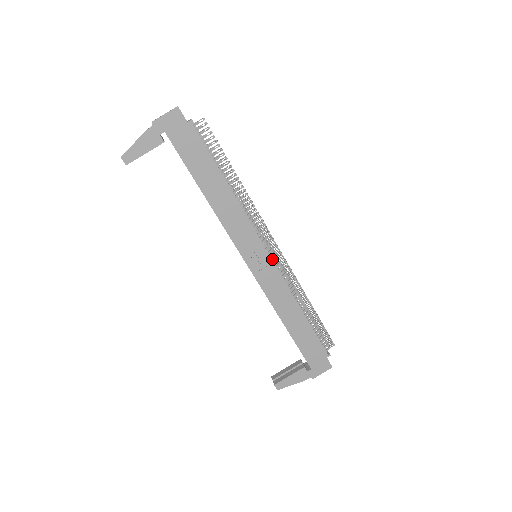
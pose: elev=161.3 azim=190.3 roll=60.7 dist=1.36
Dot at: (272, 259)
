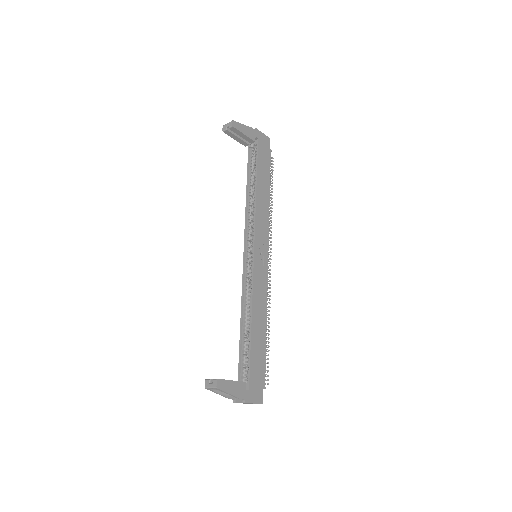
Dot at: (266, 266)
